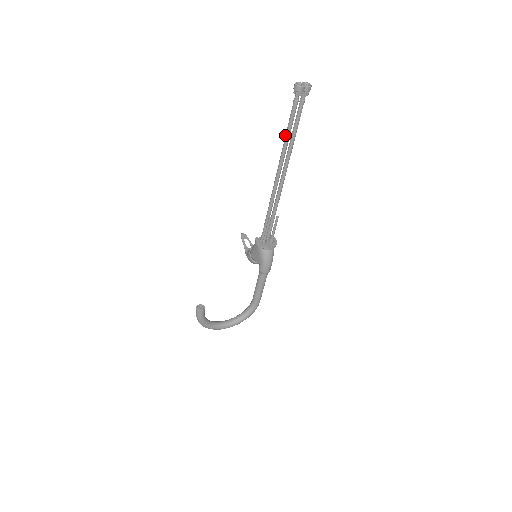
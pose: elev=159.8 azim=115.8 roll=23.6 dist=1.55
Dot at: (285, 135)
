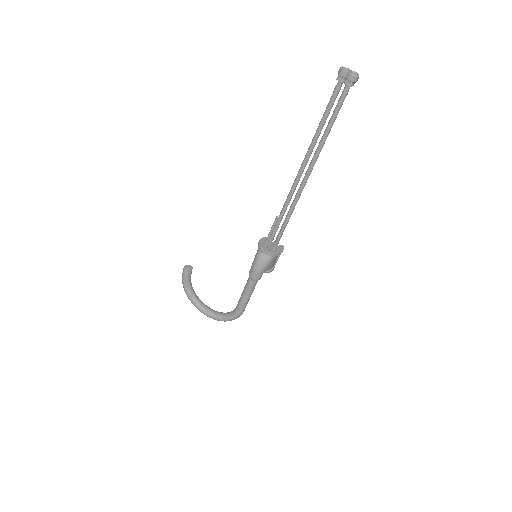
Dot at: (318, 126)
